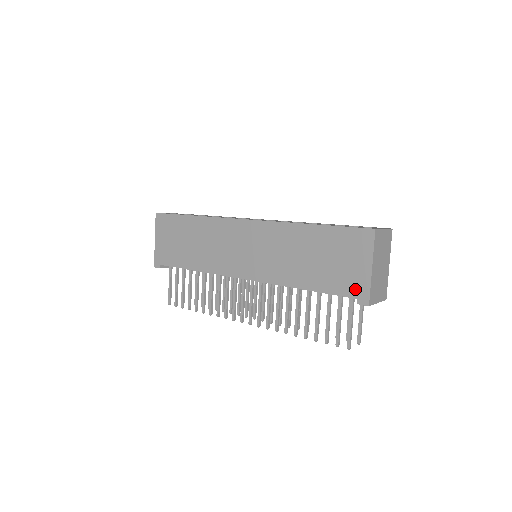
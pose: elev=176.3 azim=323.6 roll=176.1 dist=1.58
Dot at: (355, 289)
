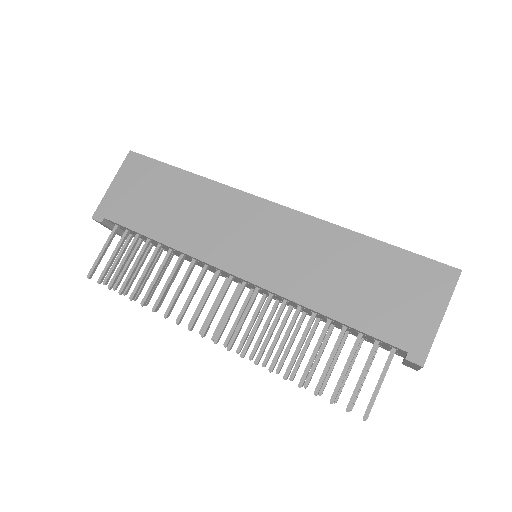
Dot at: (409, 338)
